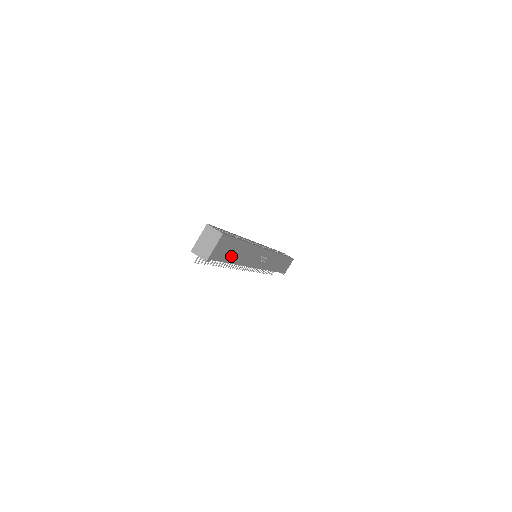
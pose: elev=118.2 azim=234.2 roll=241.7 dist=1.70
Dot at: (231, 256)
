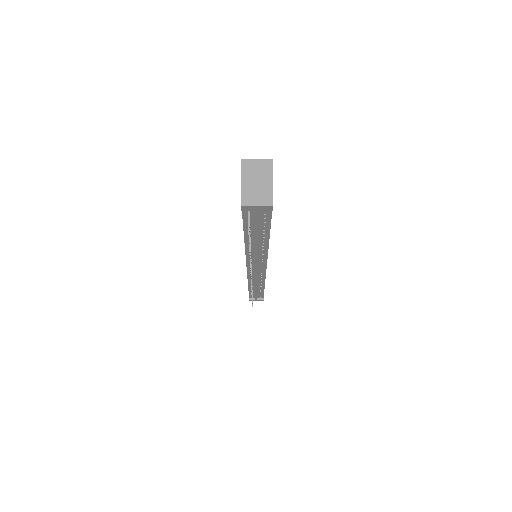
Dot at: occluded
